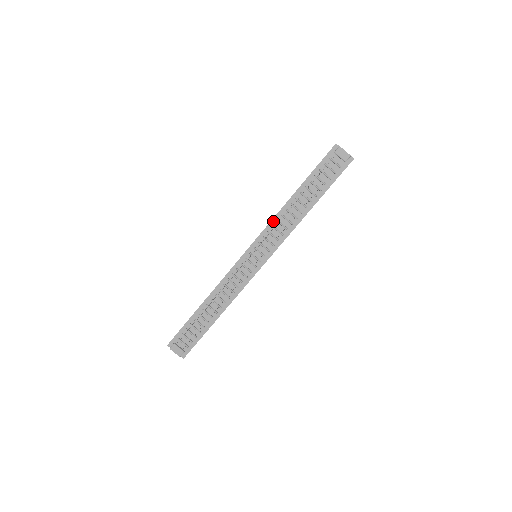
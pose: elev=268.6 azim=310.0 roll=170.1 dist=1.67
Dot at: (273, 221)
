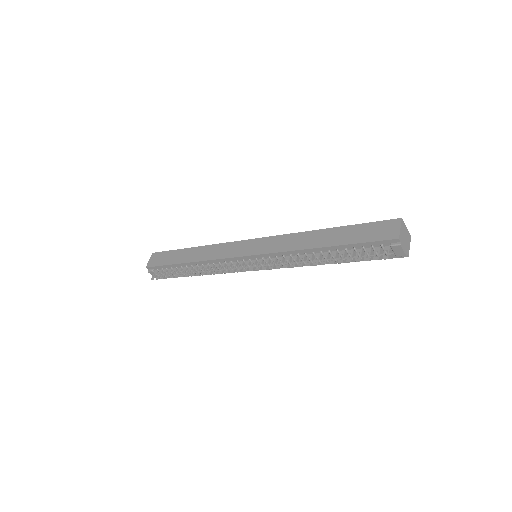
Dot at: (286, 253)
